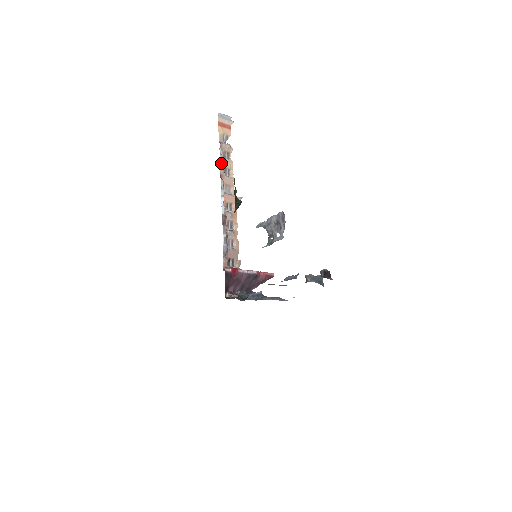
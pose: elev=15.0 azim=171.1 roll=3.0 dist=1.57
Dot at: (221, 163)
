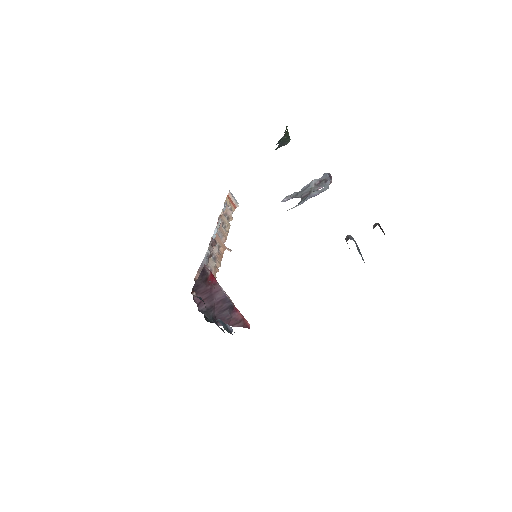
Dot at: (223, 212)
